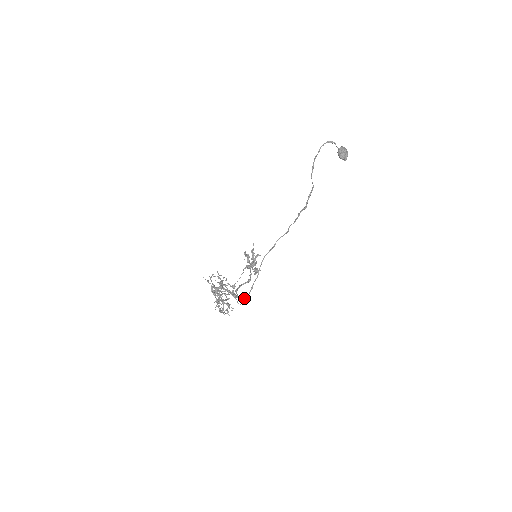
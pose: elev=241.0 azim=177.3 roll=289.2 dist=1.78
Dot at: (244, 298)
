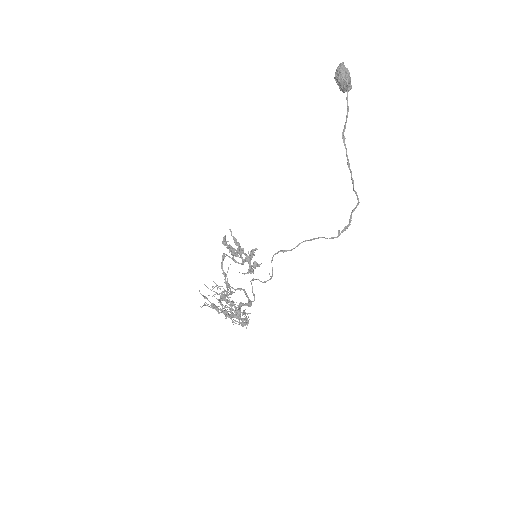
Dot at: occluded
